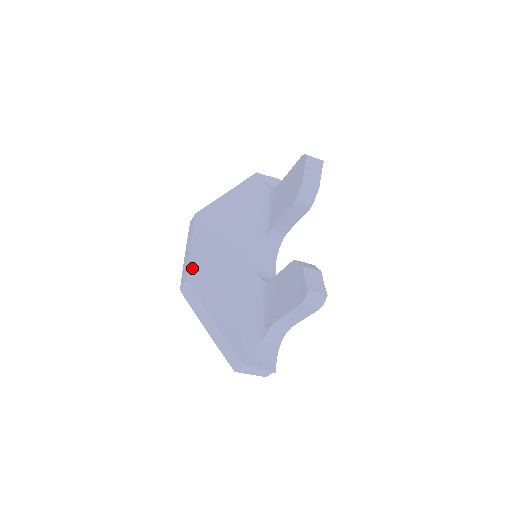
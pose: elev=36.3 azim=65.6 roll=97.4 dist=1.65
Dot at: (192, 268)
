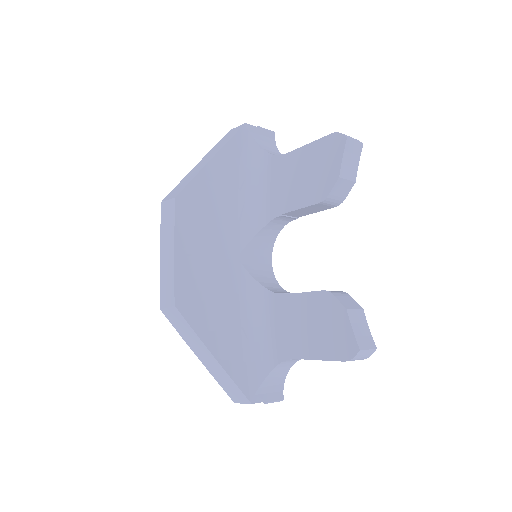
Dot at: (180, 285)
